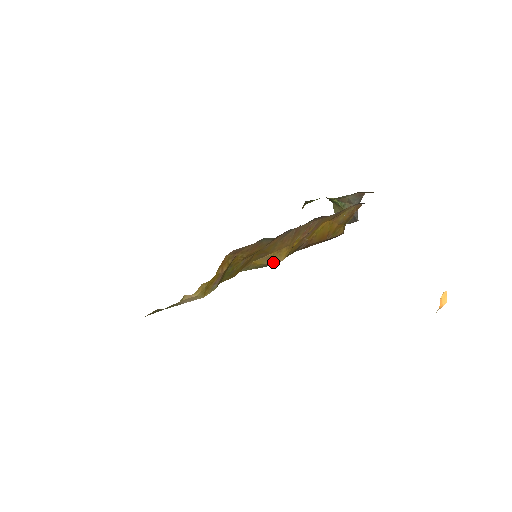
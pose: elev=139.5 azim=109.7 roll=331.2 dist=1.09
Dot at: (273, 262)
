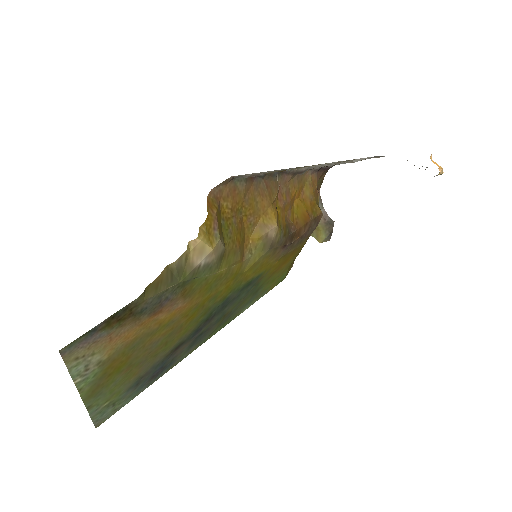
Dot at: (269, 230)
